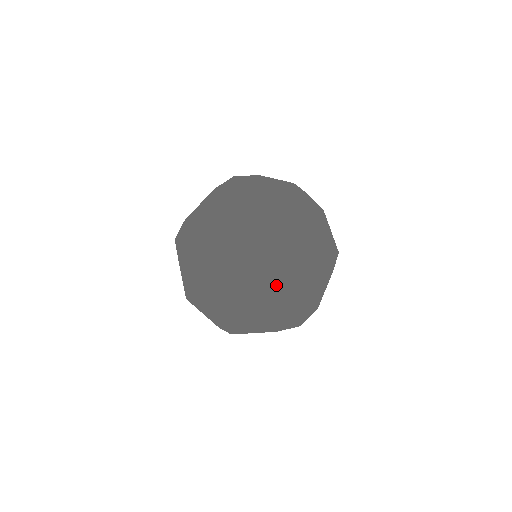
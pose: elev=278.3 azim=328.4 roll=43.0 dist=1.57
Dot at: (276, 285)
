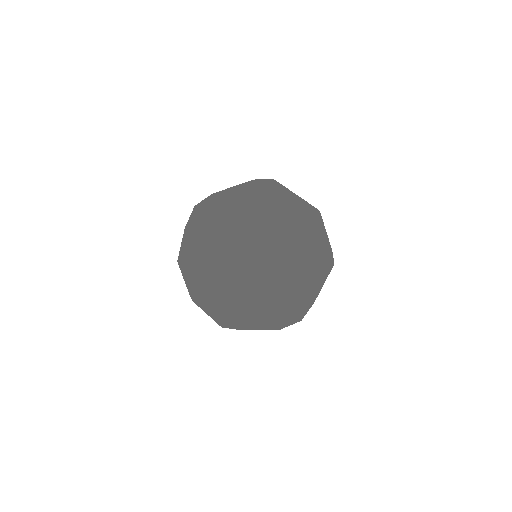
Dot at: occluded
